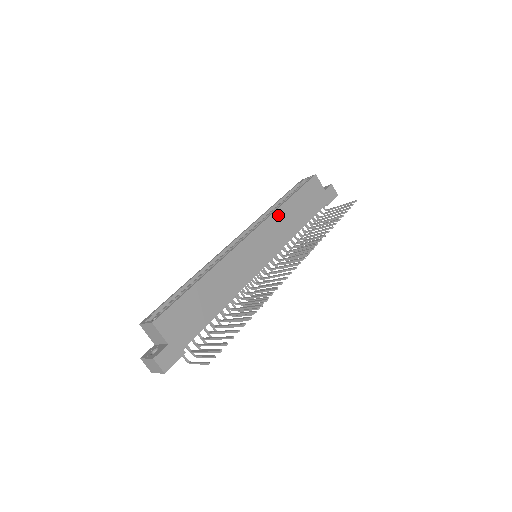
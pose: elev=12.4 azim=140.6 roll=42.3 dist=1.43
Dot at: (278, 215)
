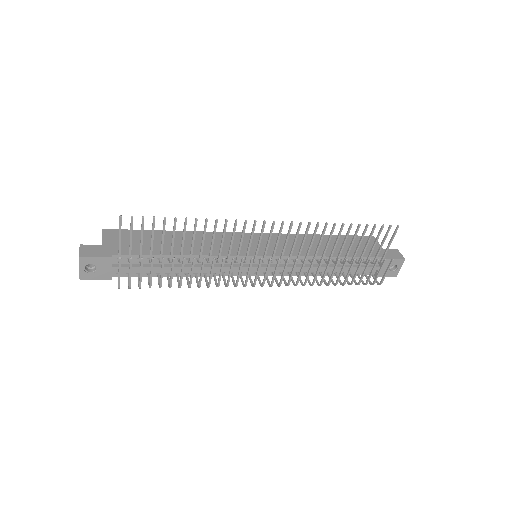
Dot at: (299, 237)
